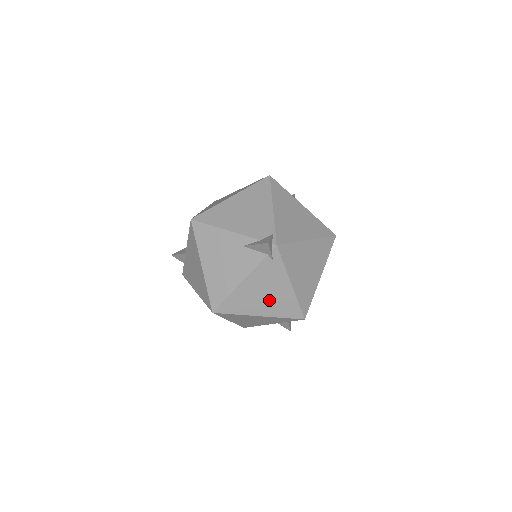
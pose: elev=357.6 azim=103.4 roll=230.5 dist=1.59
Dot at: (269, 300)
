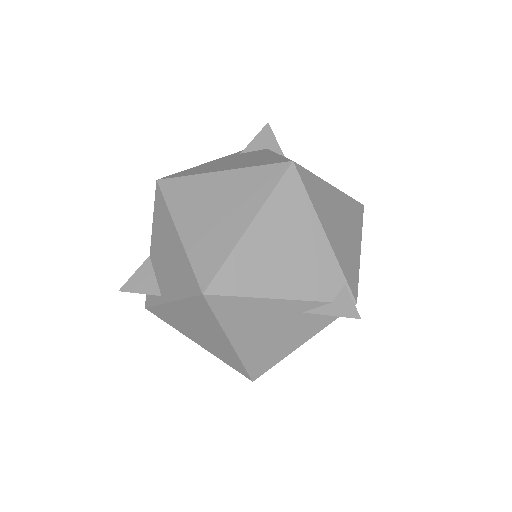
Dot at: occluded
